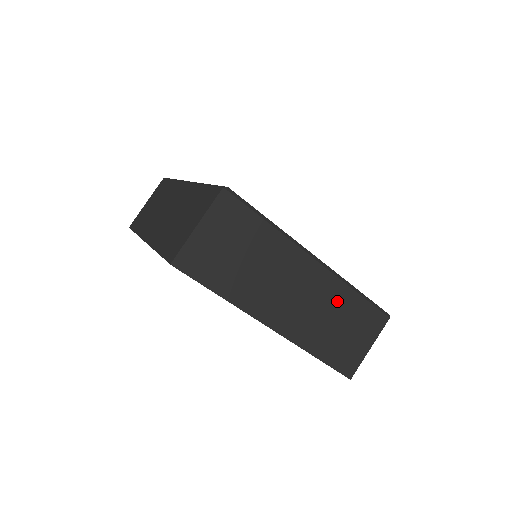
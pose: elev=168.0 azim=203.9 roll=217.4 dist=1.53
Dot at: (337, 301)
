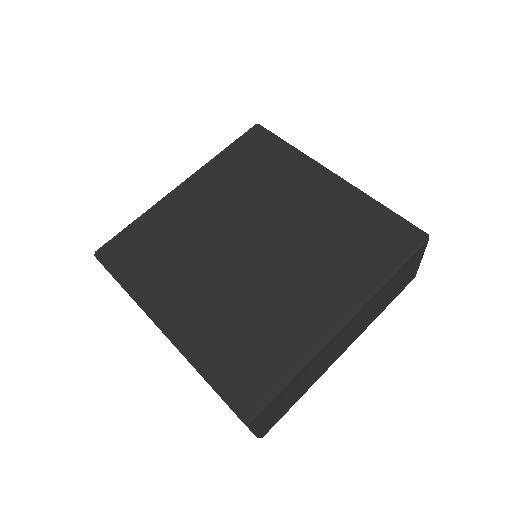
Dot at: (378, 299)
